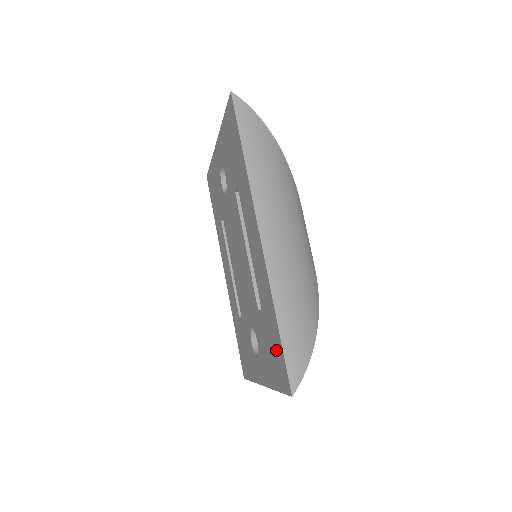
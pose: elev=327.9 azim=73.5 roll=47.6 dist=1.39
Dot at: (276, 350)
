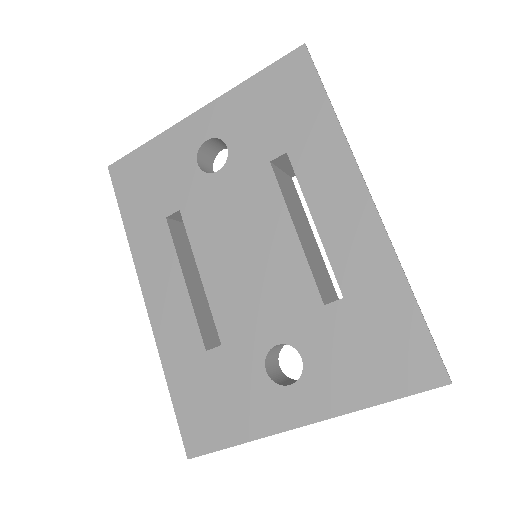
Dot at: (398, 337)
